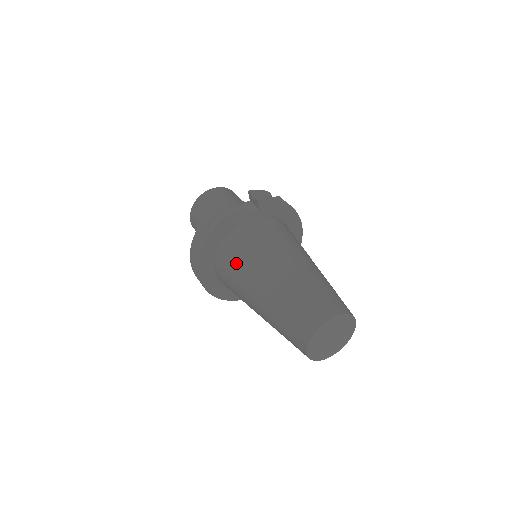
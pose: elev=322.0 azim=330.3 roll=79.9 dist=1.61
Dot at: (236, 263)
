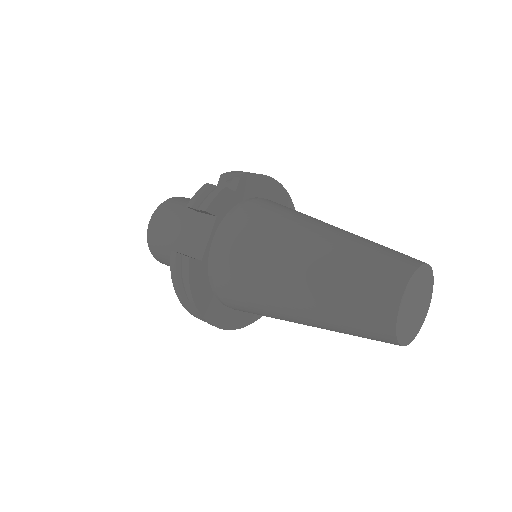
Dot at: (244, 297)
